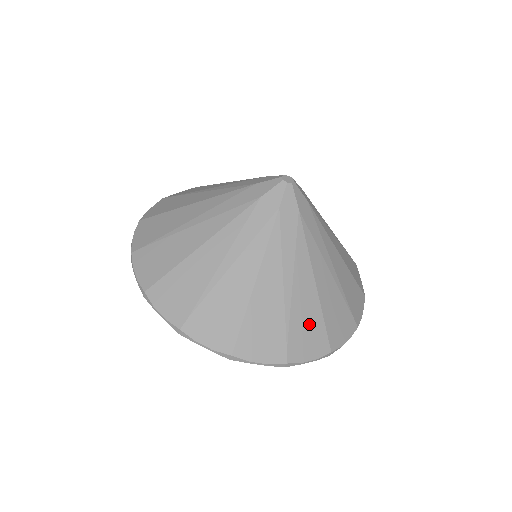
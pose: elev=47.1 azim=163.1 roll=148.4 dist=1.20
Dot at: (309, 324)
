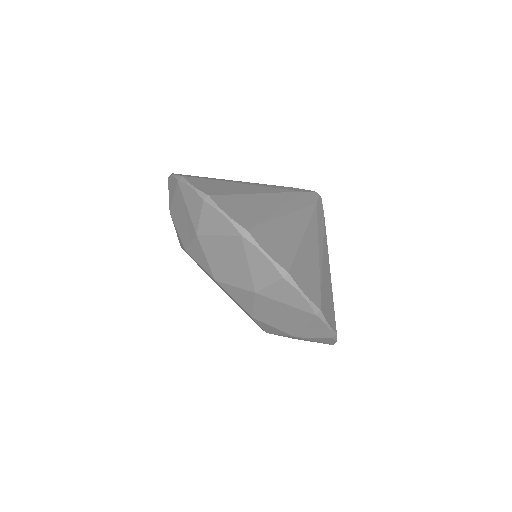
Dot at: (283, 240)
